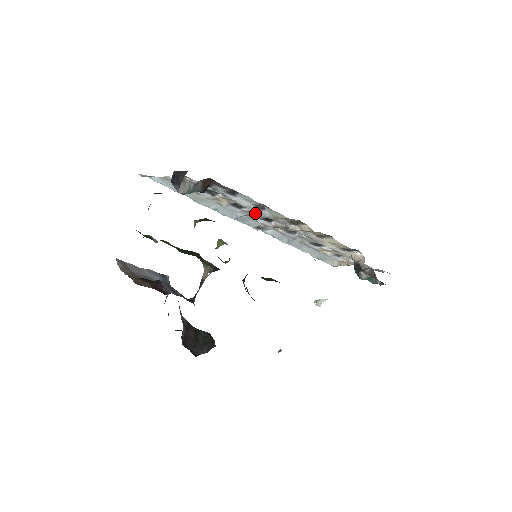
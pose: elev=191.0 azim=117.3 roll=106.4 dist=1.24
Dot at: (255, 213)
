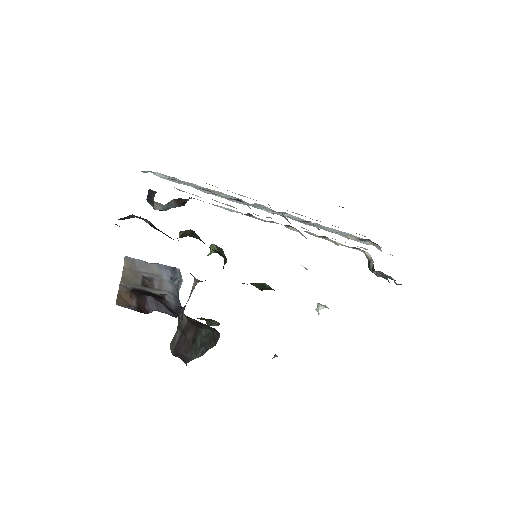
Dot at: occluded
